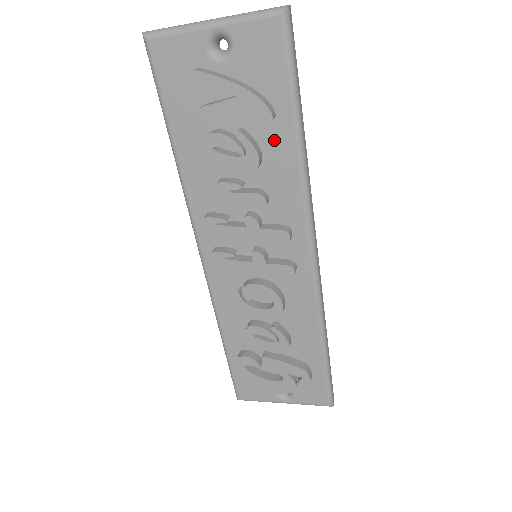
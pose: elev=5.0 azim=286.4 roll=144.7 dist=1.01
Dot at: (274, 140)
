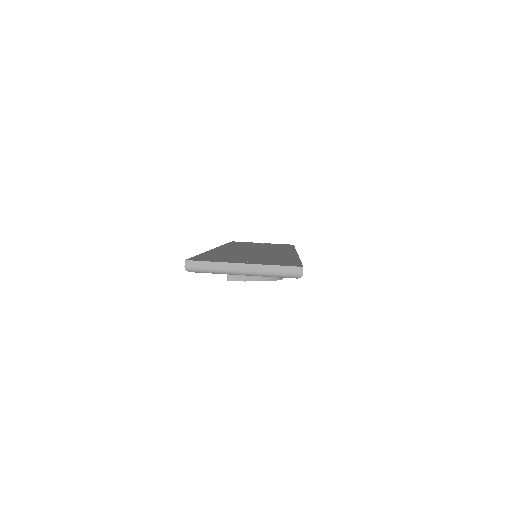
Dot at: occluded
